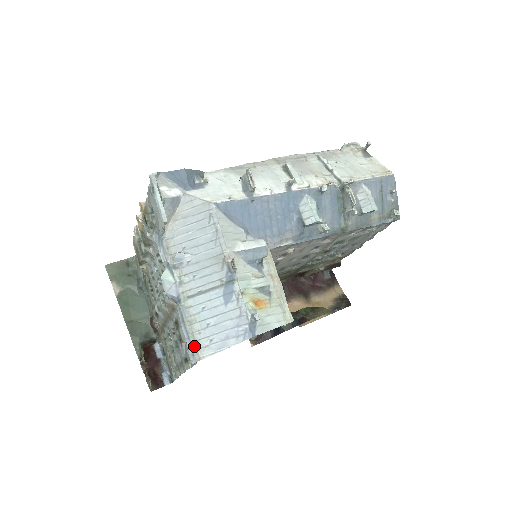
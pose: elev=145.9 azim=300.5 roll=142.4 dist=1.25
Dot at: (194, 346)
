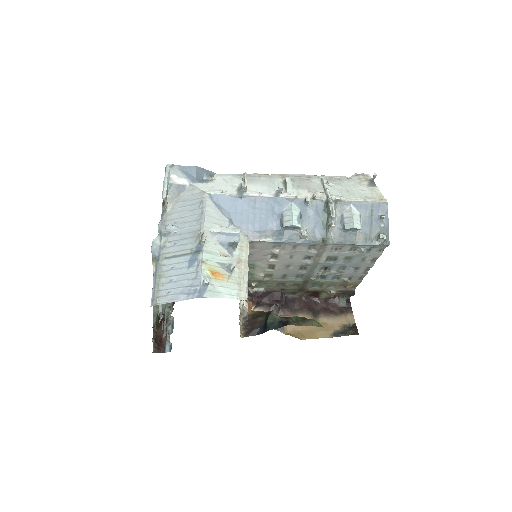
Dot at: (156, 294)
